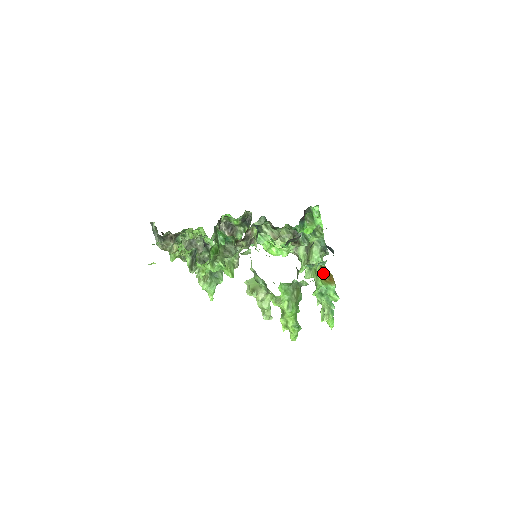
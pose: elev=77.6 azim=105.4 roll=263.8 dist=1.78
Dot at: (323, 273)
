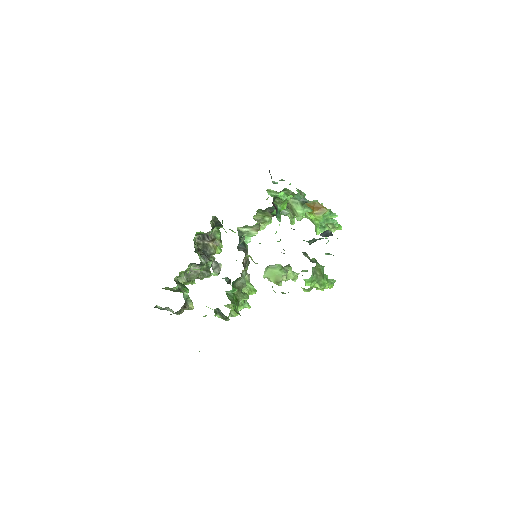
Dot at: occluded
